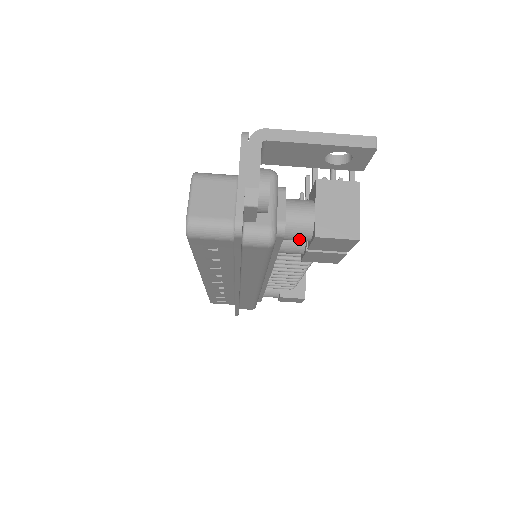
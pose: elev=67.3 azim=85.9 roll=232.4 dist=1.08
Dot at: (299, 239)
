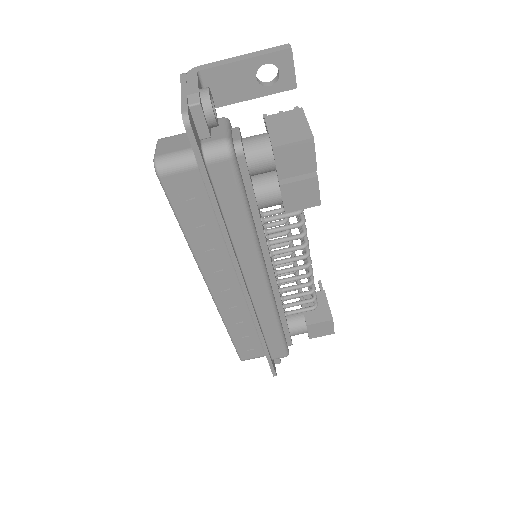
Dot at: (264, 164)
